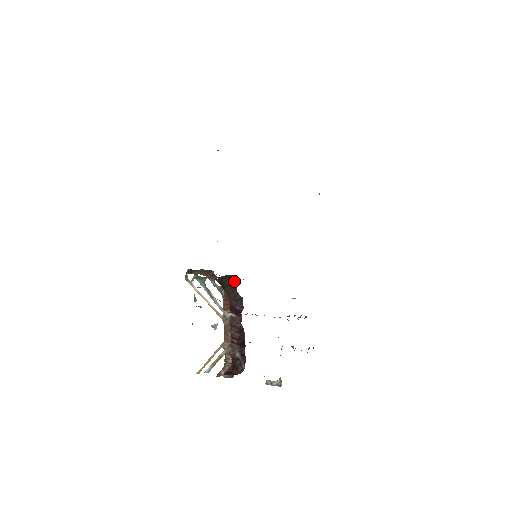
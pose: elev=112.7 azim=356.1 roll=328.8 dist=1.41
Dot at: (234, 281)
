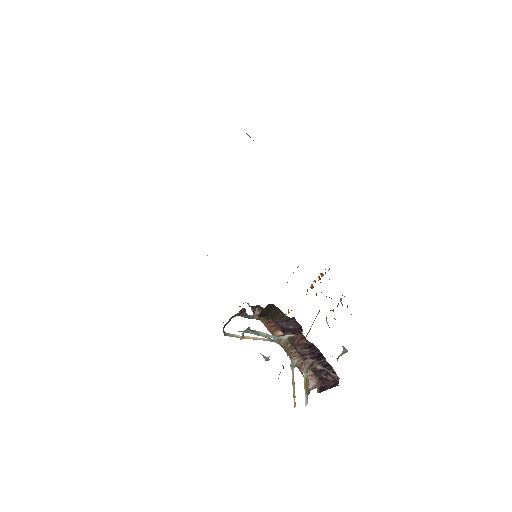
Dot at: (274, 307)
